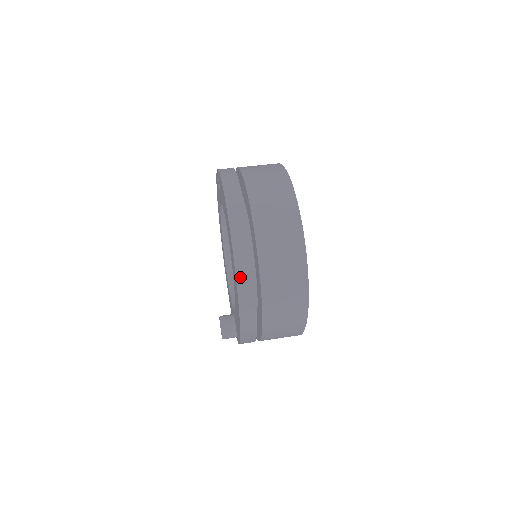
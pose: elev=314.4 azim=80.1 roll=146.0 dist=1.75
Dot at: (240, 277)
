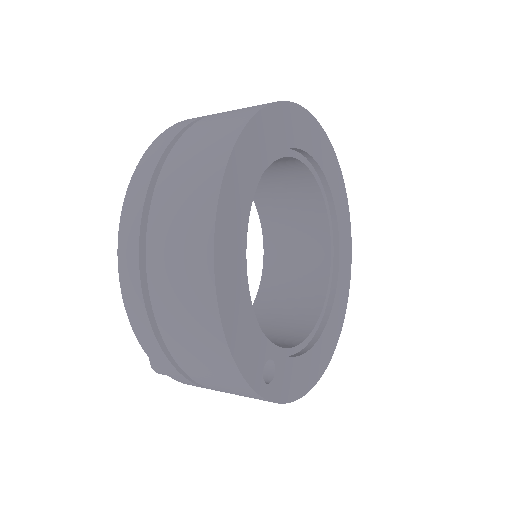
Dot at: (142, 164)
